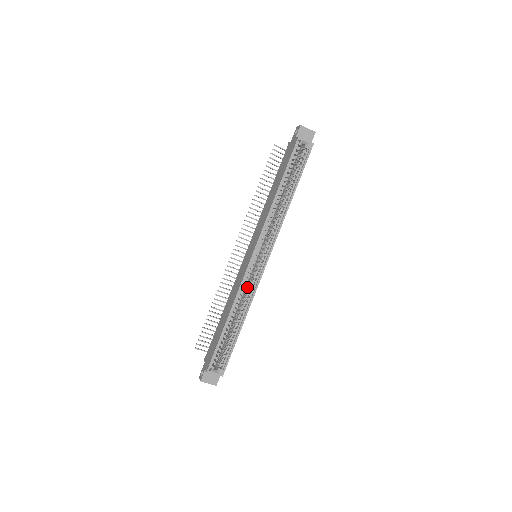
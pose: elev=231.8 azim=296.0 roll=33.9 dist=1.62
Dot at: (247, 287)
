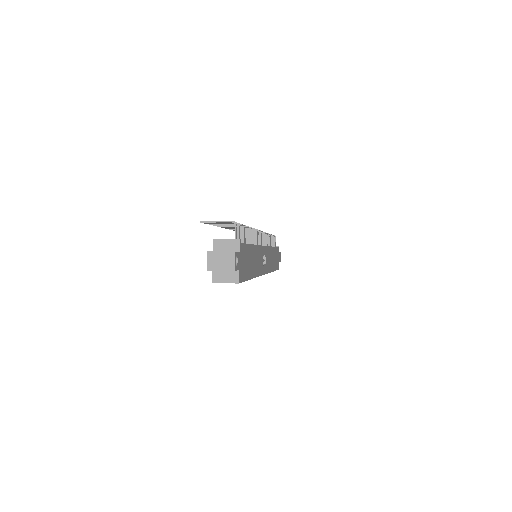
Dot at: occluded
